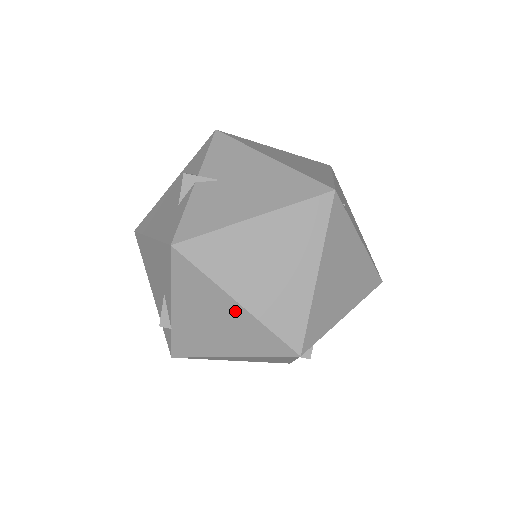
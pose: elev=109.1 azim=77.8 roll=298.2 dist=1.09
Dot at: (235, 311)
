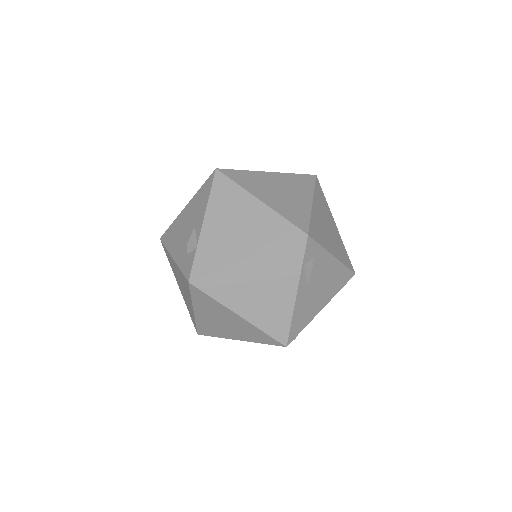
Dot at: (257, 209)
